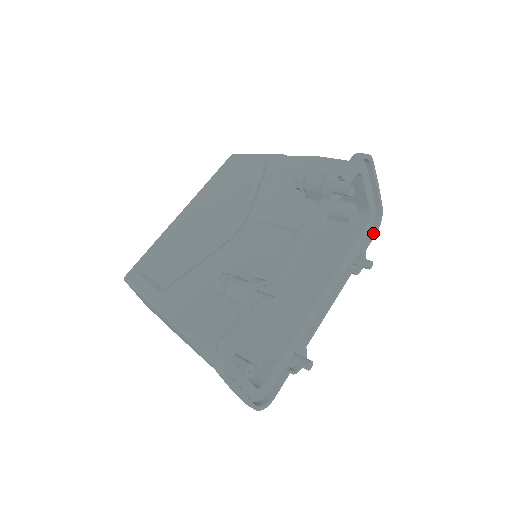
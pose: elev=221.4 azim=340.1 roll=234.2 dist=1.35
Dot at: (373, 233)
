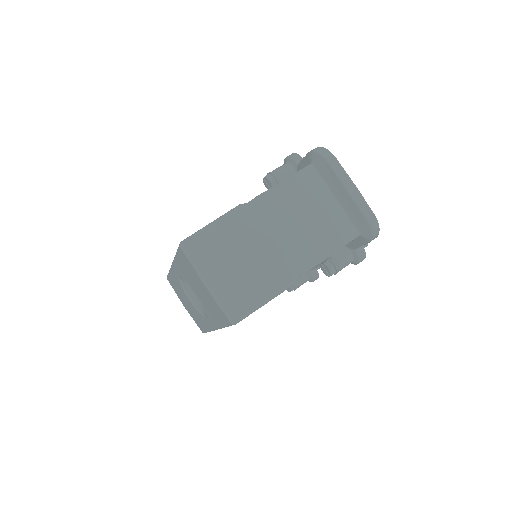
Dot at: occluded
